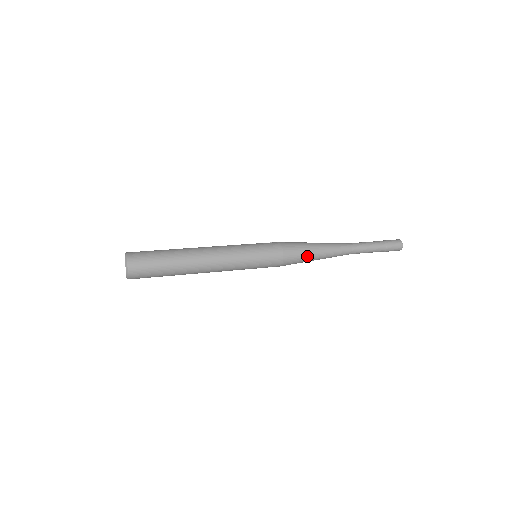
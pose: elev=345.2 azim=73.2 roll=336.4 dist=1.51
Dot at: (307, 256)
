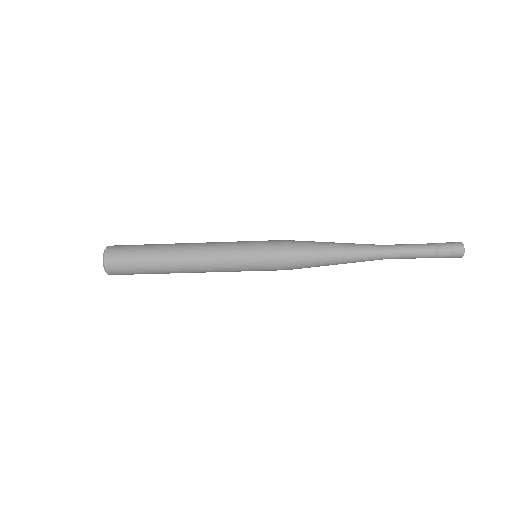
Dot at: (318, 243)
